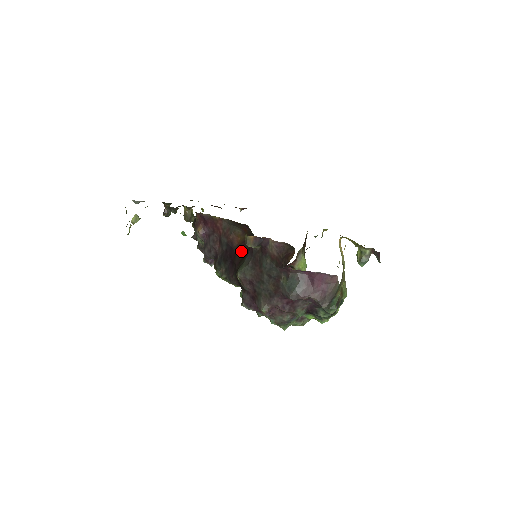
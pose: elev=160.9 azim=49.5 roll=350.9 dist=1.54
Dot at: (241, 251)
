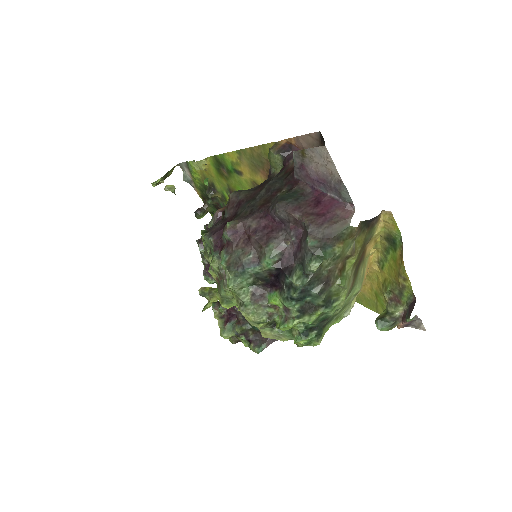
Dot at: occluded
